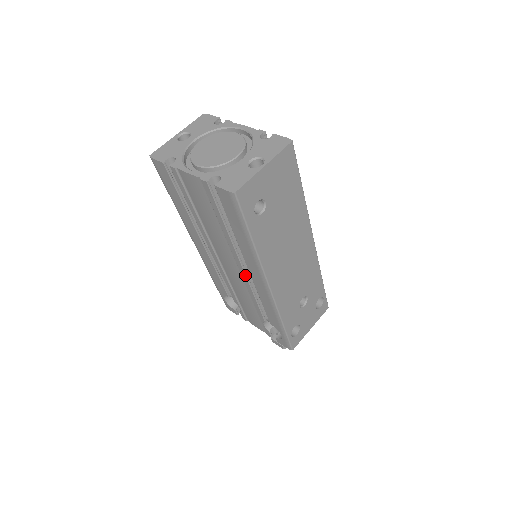
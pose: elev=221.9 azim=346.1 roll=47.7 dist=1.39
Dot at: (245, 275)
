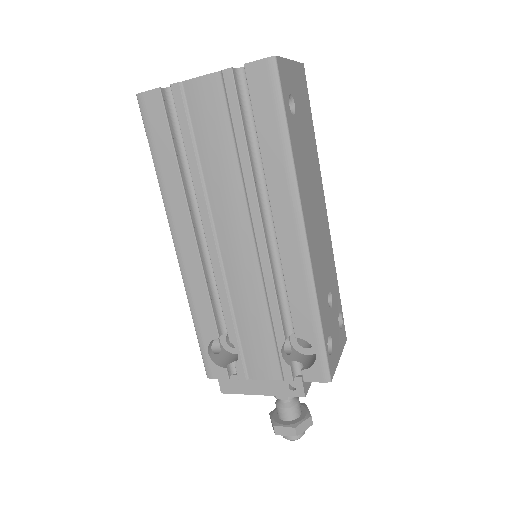
Dot at: (264, 239)
